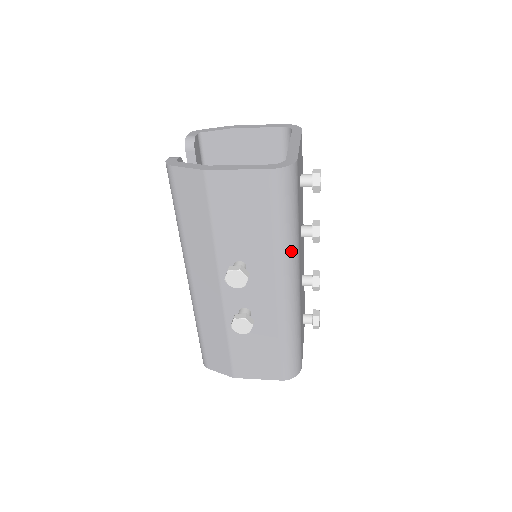
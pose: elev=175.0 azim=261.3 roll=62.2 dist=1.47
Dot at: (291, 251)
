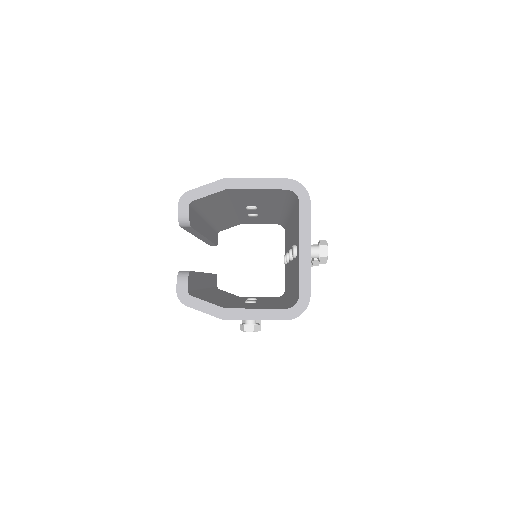
Dot at: occluded
